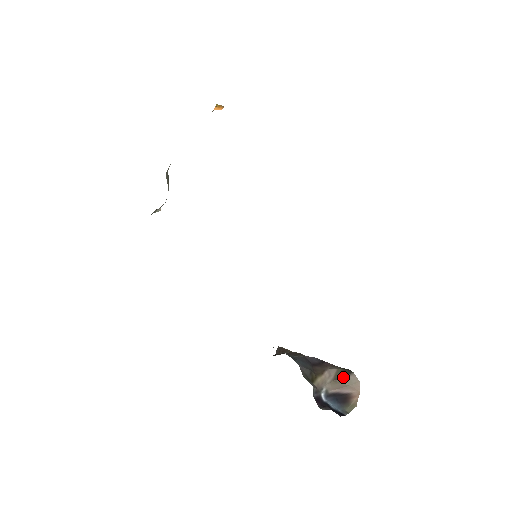
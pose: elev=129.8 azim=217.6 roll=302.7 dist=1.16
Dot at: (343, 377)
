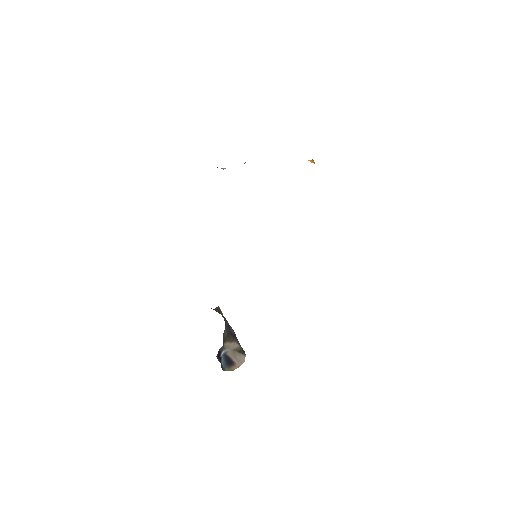
Dot at: (239, 353)
